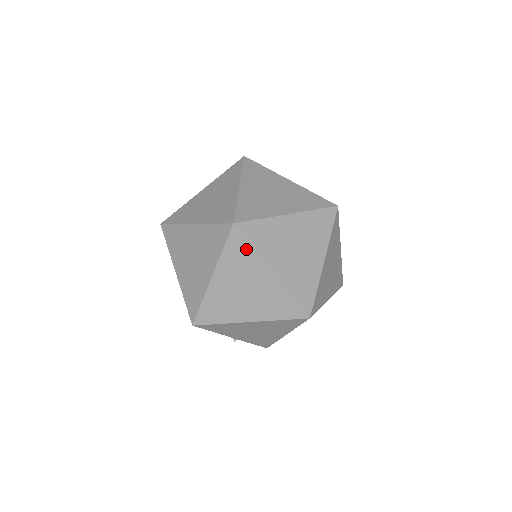
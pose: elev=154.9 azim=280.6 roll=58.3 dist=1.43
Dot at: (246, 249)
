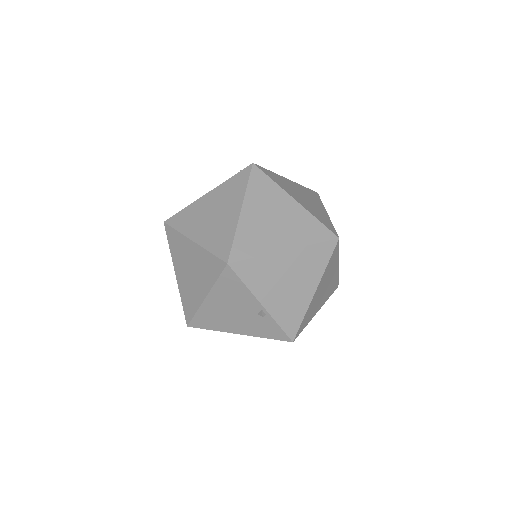
Dot at: (268, 182)
